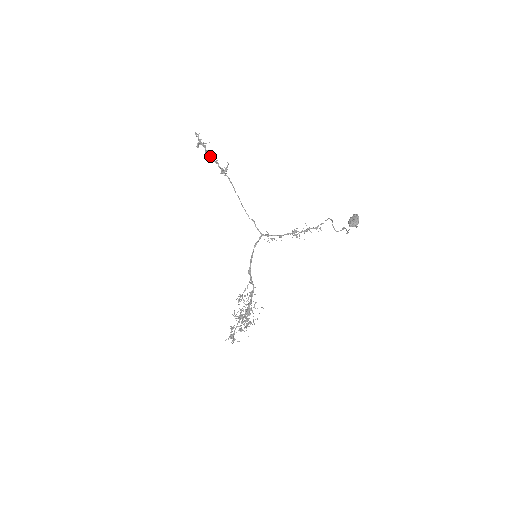
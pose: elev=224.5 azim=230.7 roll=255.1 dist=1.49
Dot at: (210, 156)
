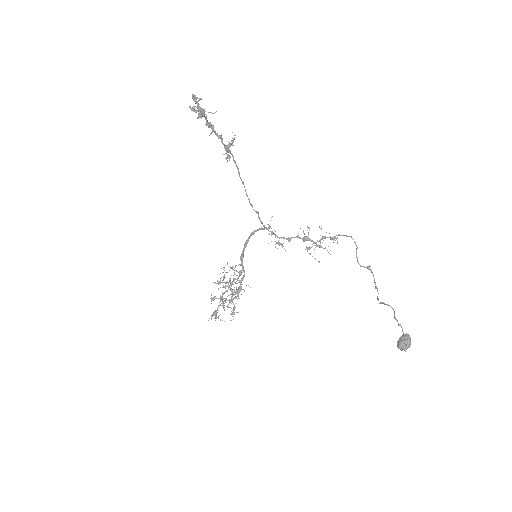
Dot at: (211, 128)
